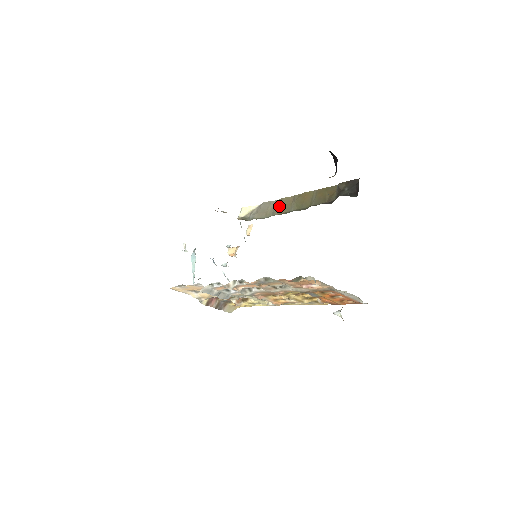
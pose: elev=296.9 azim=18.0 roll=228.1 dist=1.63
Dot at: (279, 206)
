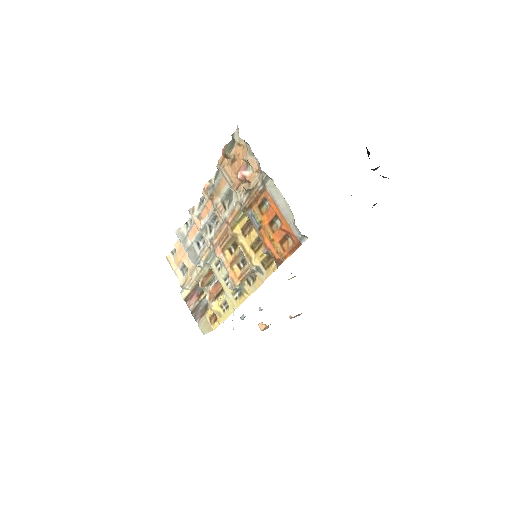
Dot at: occluded
